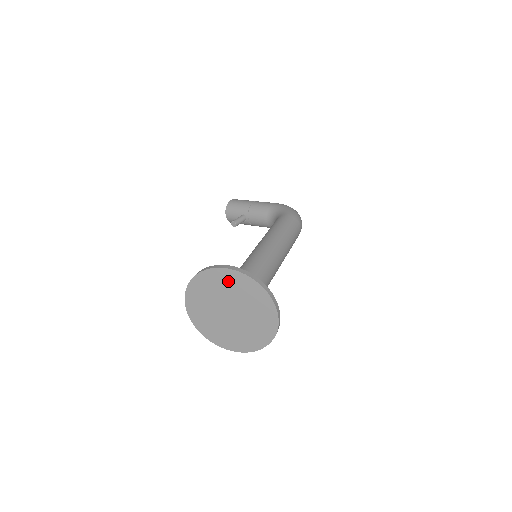
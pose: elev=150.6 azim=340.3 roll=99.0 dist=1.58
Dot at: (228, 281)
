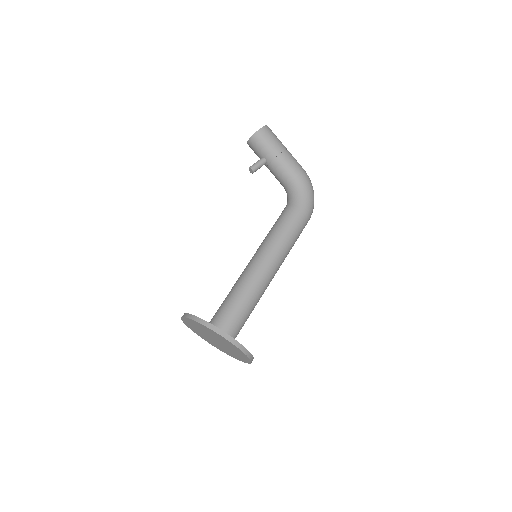
Dot at: (226, 342)
